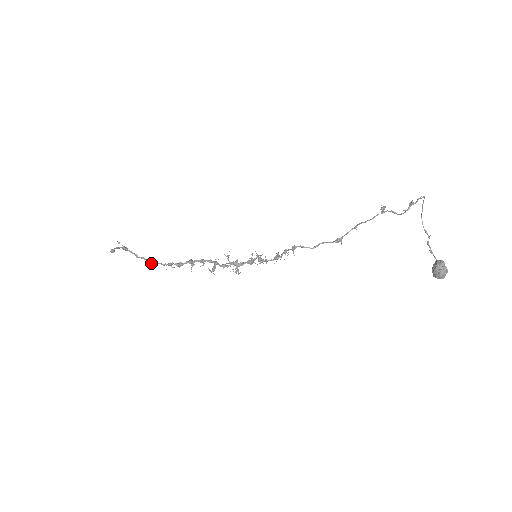
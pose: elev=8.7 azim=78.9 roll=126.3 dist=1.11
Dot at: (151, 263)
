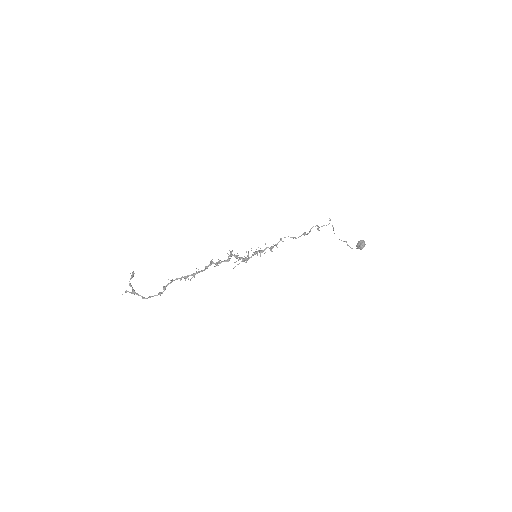
Dot at: (164, 287)
